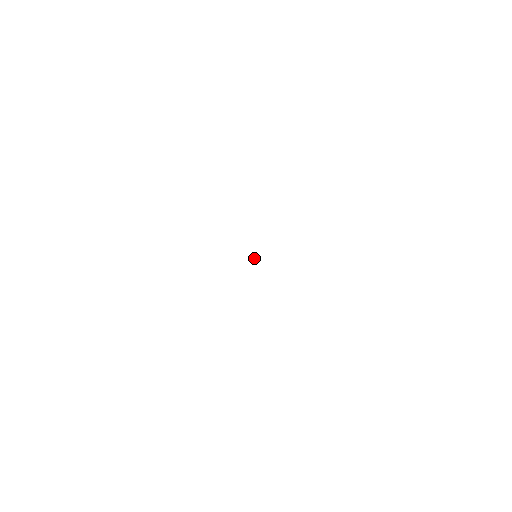
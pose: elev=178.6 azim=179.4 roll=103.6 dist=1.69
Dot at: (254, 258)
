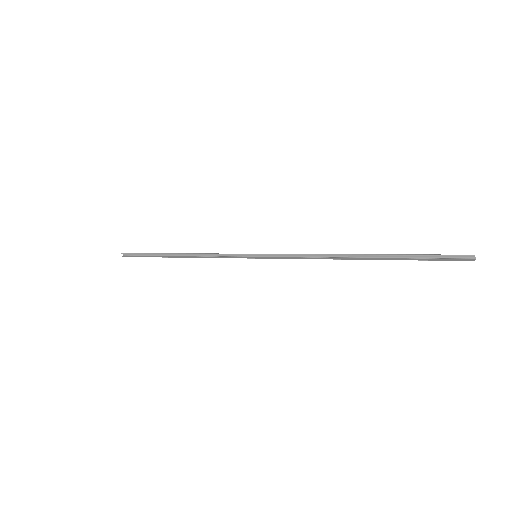
Dot at: (421, 255)
